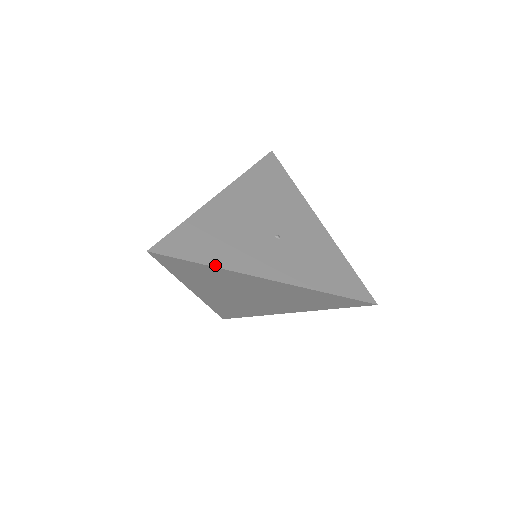
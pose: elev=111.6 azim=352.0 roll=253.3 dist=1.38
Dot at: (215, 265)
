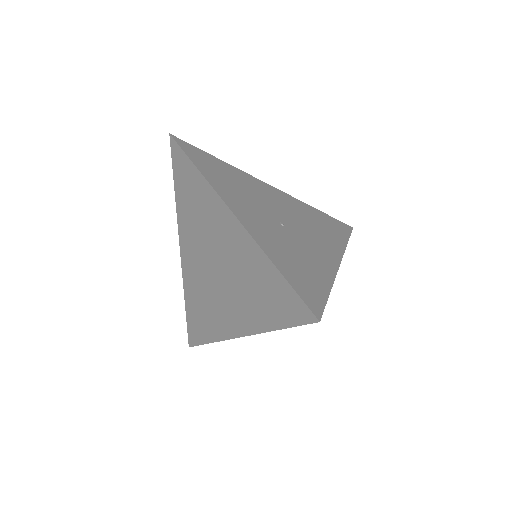
Dot at: (204, 174)
